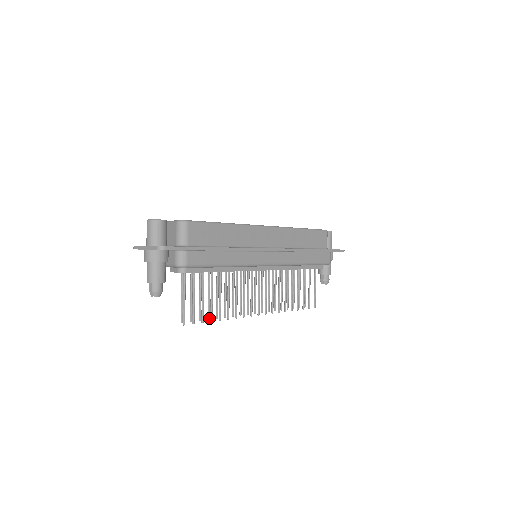
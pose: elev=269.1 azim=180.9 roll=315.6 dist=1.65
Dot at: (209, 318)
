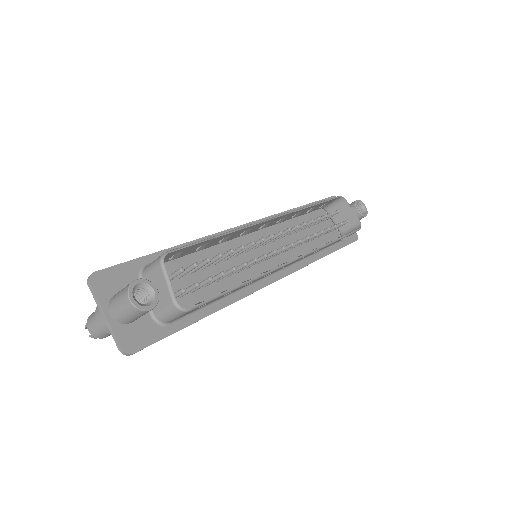
Dot at: occluded
